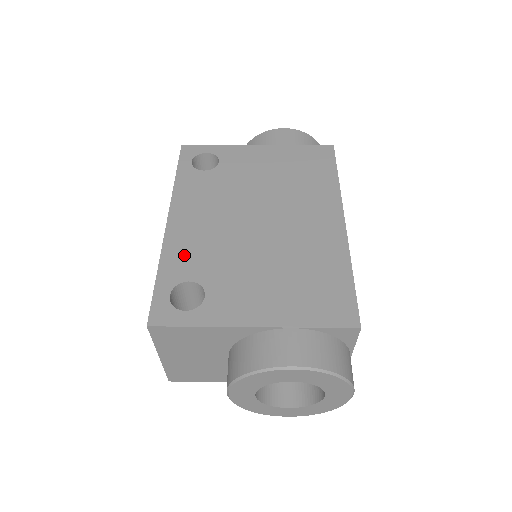
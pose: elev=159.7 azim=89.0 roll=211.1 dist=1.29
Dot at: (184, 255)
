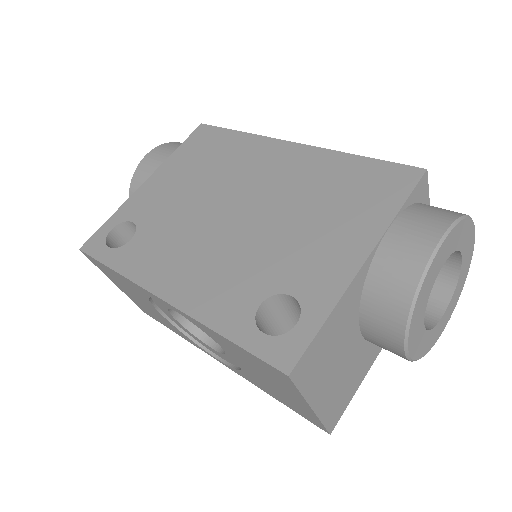
Dot at: (221, 298)
